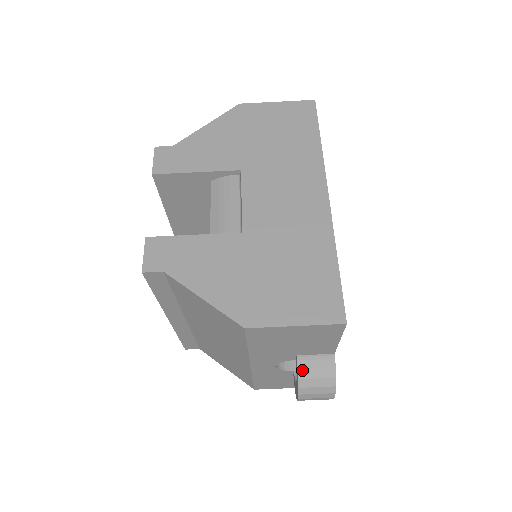
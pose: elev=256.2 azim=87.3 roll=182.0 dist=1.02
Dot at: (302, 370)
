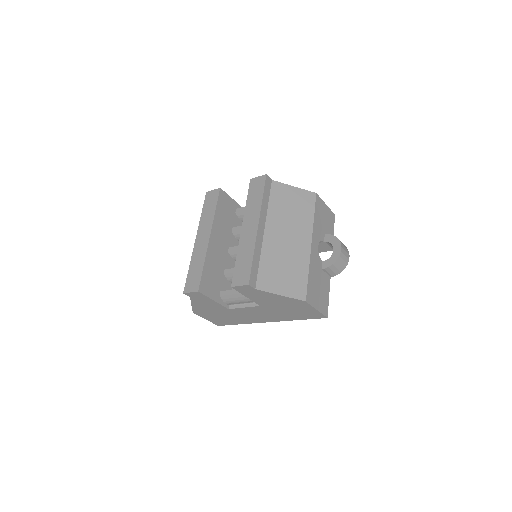
Dot at: occluded
